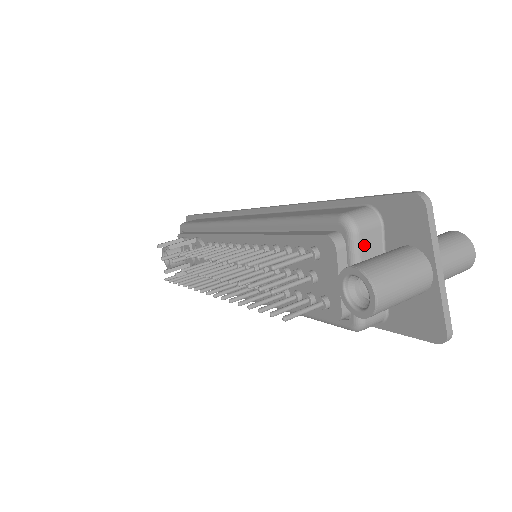
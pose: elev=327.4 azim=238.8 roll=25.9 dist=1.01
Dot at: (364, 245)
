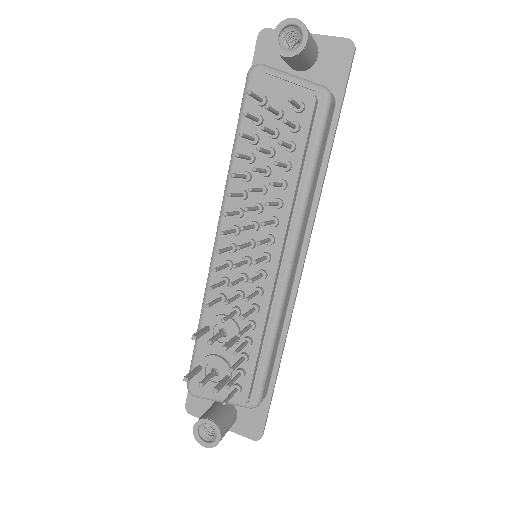
Dot at: (272, 68)
